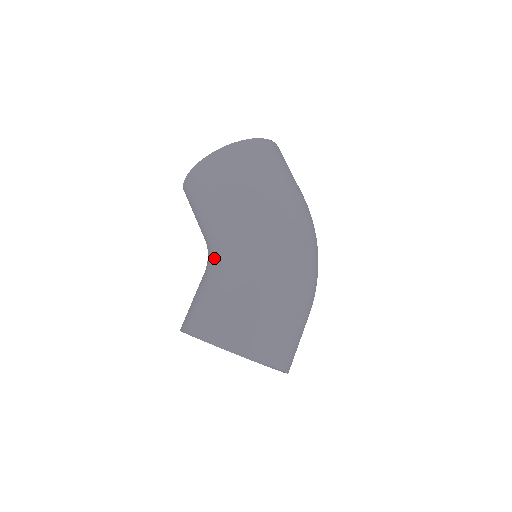
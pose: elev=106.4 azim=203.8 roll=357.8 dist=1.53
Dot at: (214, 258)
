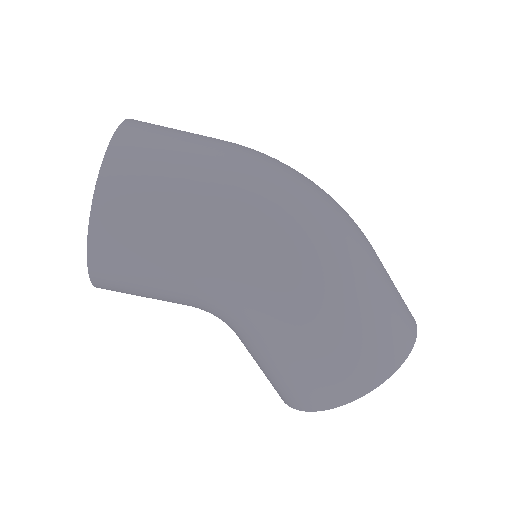
Dot at: (236, 327)
